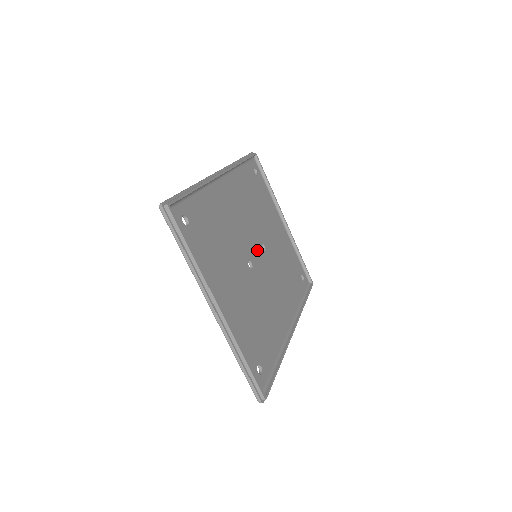
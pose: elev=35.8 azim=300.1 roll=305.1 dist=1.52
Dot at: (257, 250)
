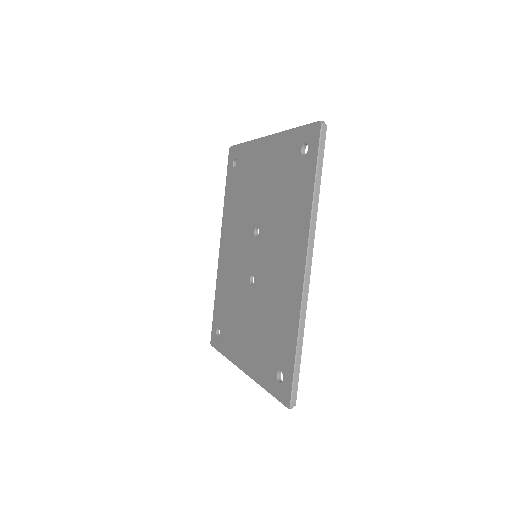
Dot at: occluded
